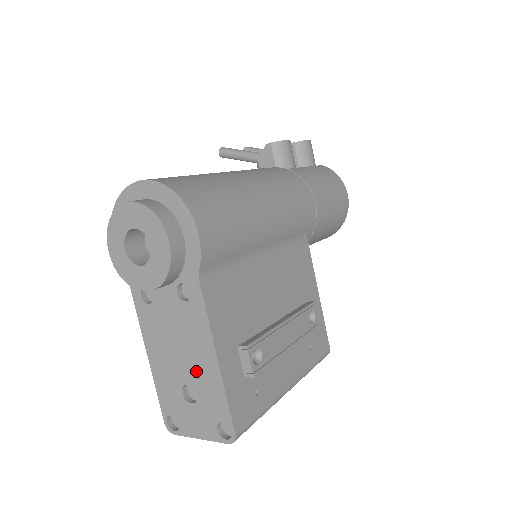
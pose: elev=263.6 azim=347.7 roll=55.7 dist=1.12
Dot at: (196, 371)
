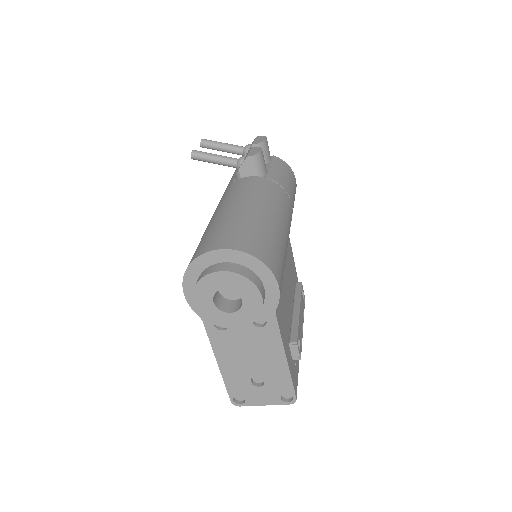
Dot at: (266, 368)
